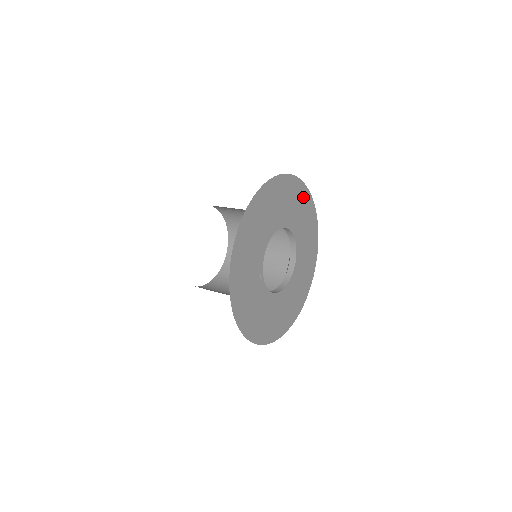
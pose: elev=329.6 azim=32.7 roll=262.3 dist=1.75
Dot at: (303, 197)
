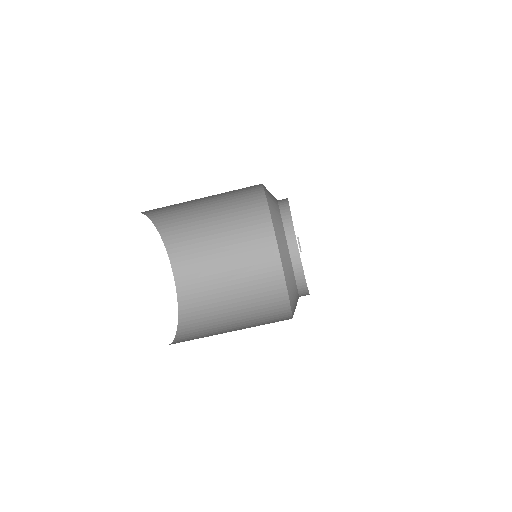
Dot at: occluded
